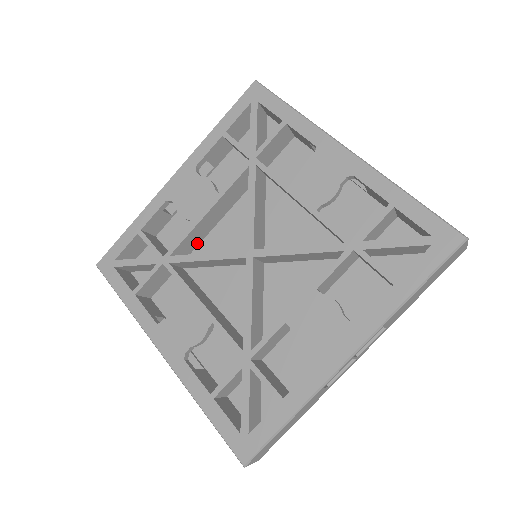
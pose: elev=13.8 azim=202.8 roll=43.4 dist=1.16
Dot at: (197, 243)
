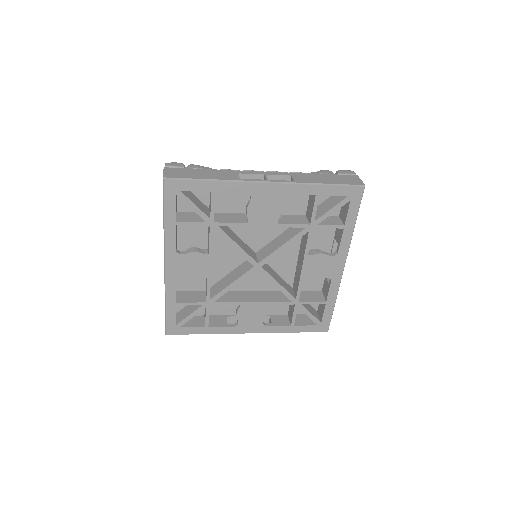
Dot at: occluded
